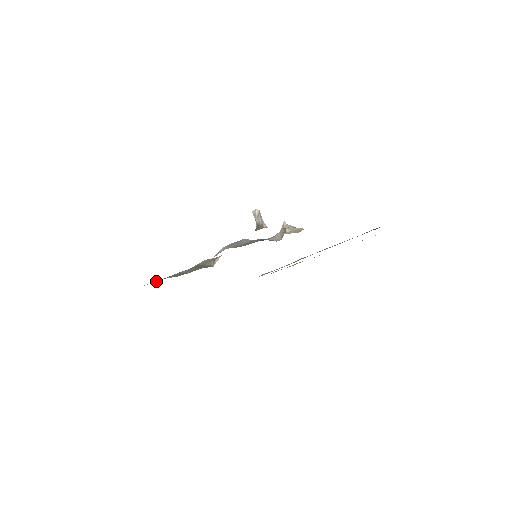
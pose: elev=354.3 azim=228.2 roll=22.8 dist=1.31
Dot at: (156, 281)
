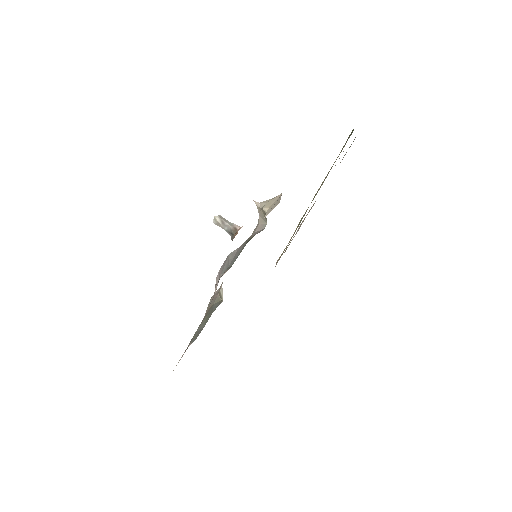
Dot at: (180, 359)
